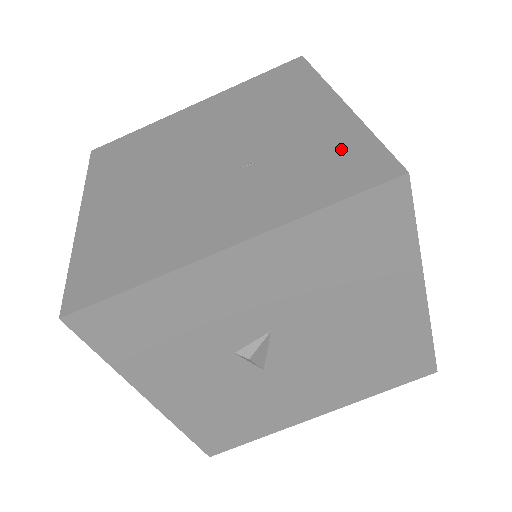
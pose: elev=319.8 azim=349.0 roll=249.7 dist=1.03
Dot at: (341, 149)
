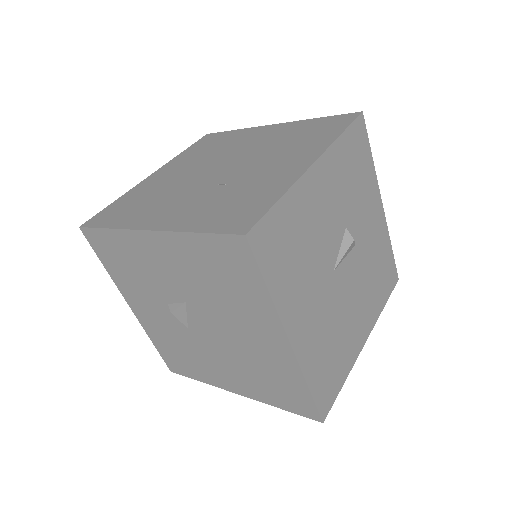
Dot at: (256, 200)
